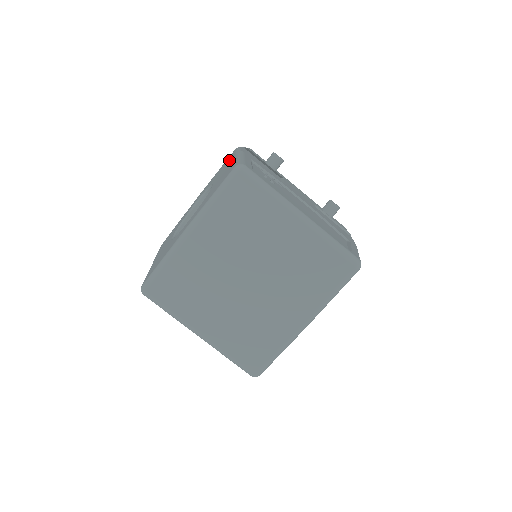
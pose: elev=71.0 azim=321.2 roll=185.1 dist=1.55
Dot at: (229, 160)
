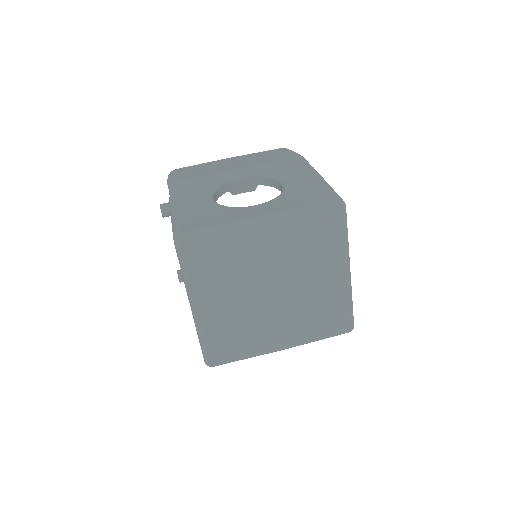
Dot at: (301, 168)
